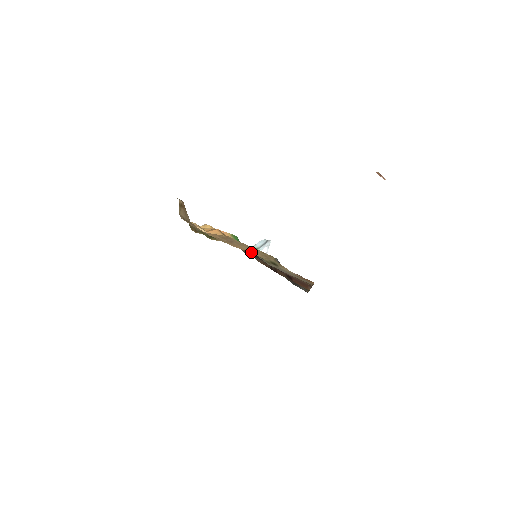
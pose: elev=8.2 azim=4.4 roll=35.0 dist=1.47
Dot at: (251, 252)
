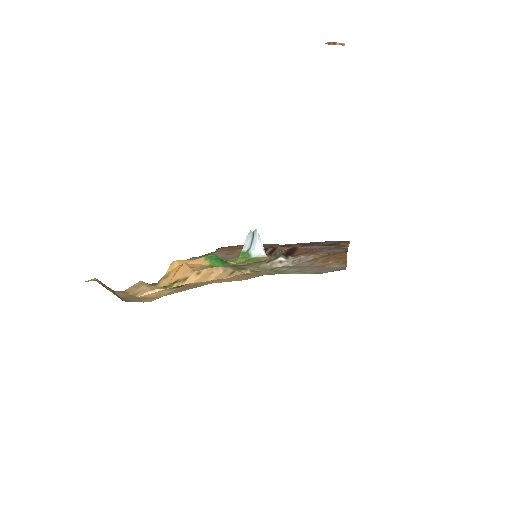
Dot at: (231, 281)
